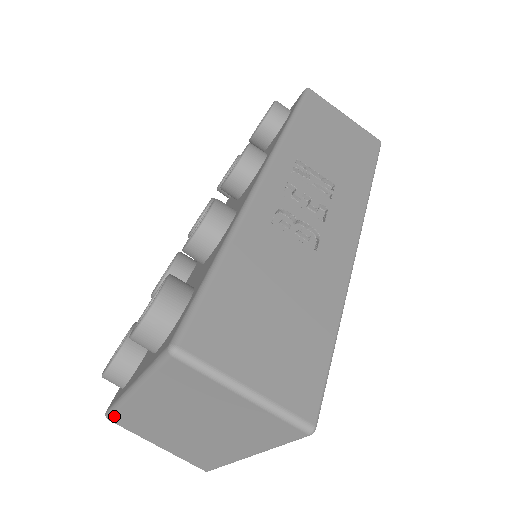
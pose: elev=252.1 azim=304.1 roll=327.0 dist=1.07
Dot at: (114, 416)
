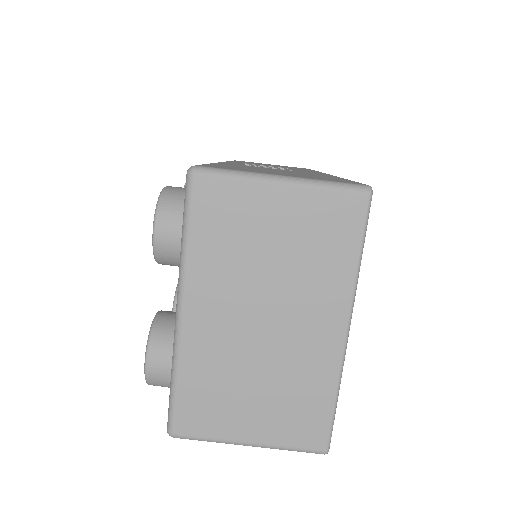
Dot at: (177, 412)
